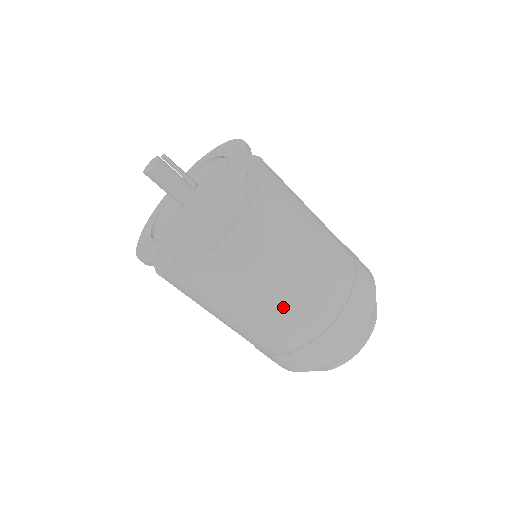
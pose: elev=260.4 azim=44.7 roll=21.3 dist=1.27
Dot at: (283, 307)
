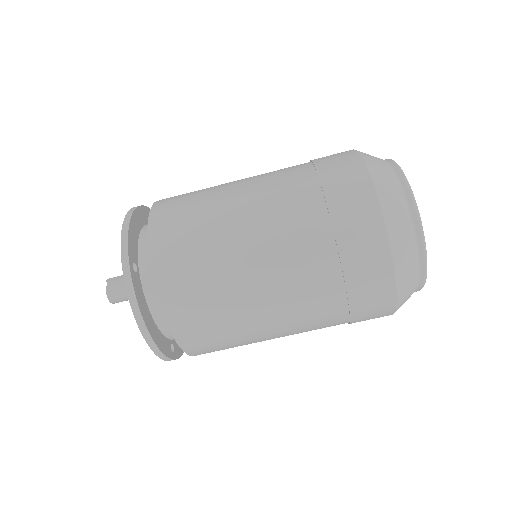
Dot at: (280, 311)
